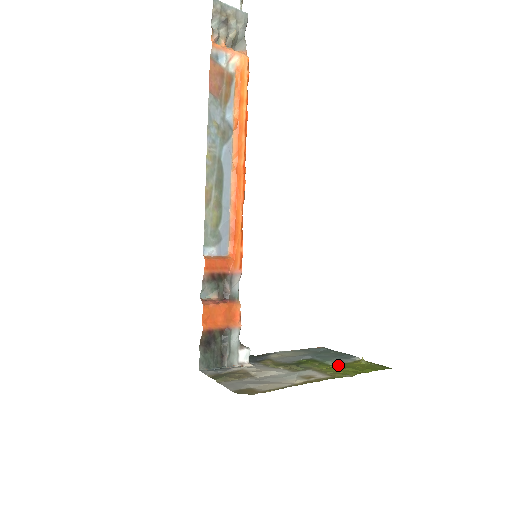
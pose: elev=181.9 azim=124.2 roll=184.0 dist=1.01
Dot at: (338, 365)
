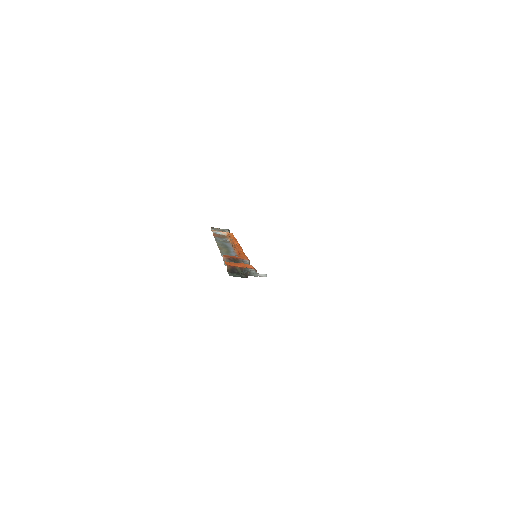
Dot at: occluded
